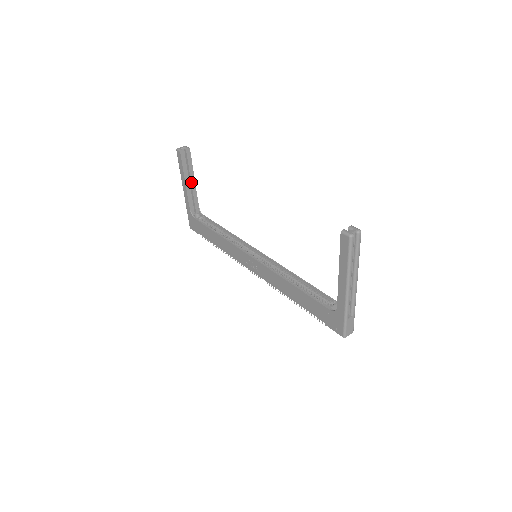
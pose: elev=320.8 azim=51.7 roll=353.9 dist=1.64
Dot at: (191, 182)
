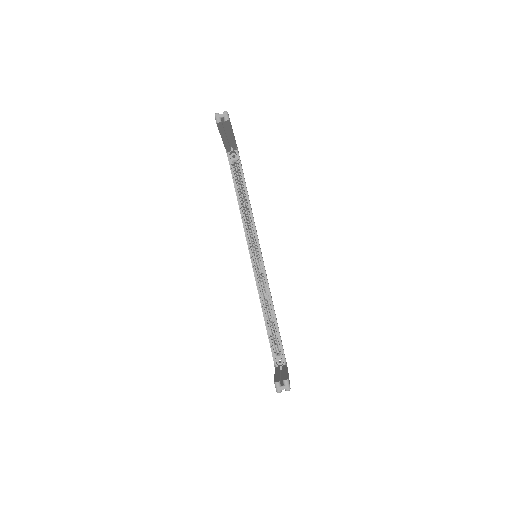
Dot at: (229, 137)
